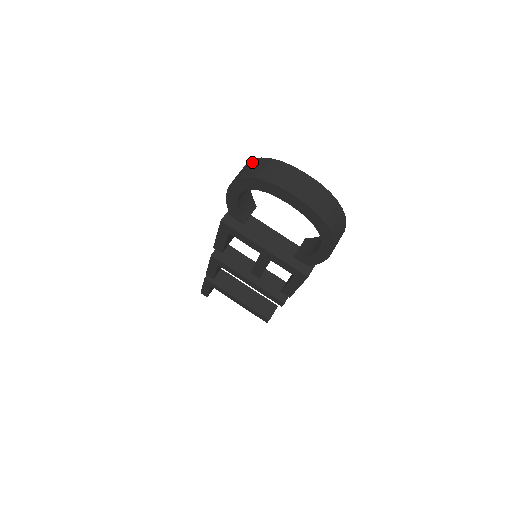
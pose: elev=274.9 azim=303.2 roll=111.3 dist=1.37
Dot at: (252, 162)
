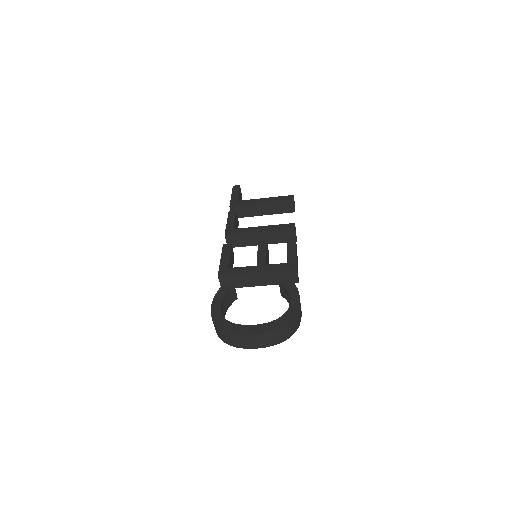
Dot at: (216, 327)
